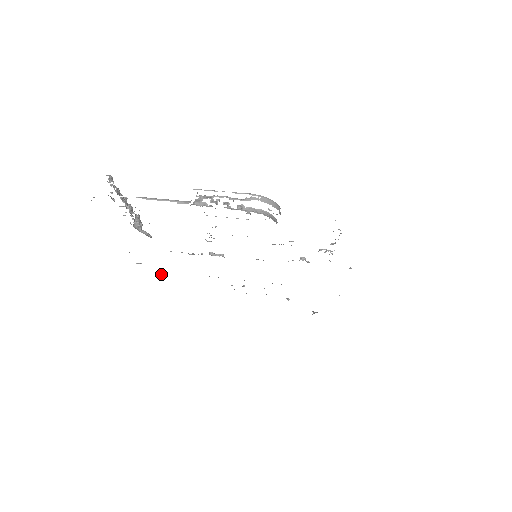
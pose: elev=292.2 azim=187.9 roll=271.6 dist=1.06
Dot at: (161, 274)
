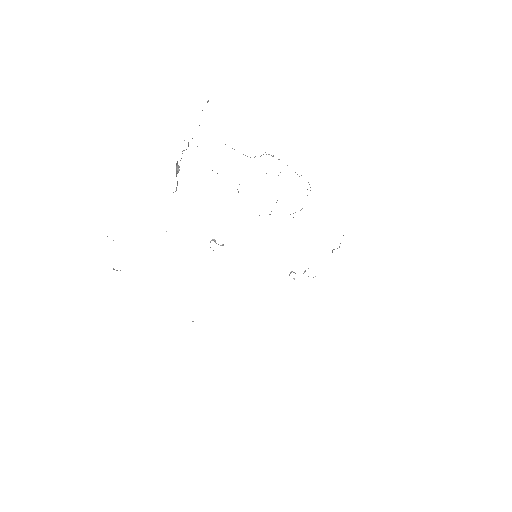
Dot at: occluded
